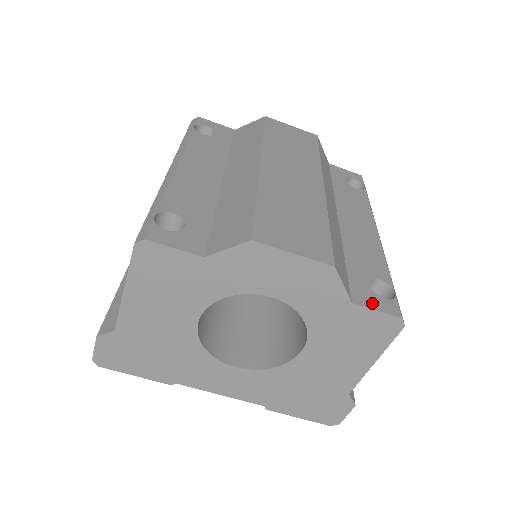
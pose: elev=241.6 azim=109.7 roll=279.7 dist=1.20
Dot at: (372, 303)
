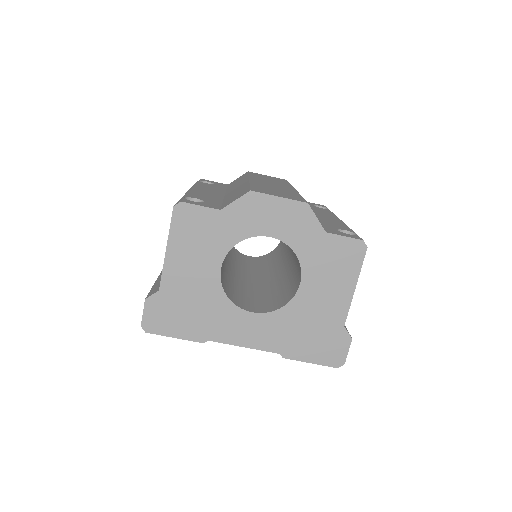
Dot at: (340, 234)
